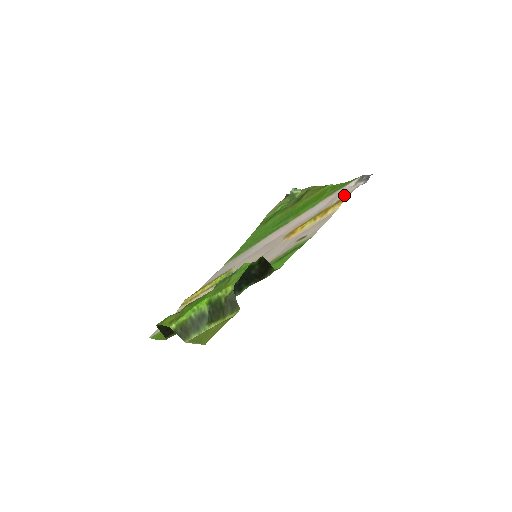
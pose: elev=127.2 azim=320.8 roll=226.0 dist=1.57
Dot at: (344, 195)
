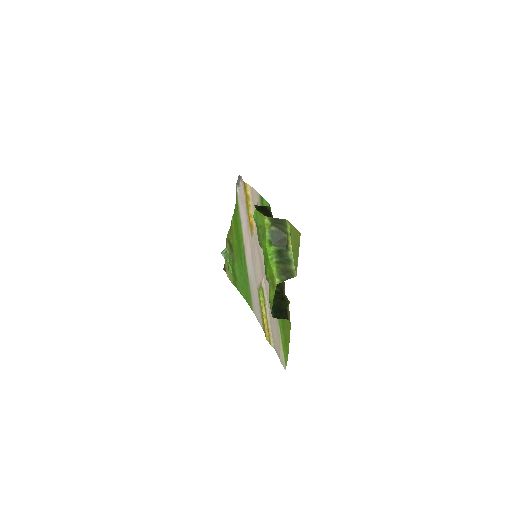
Dot at: (243, 189)
